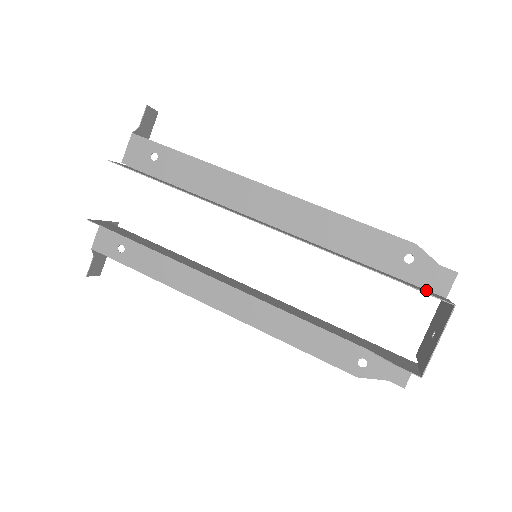
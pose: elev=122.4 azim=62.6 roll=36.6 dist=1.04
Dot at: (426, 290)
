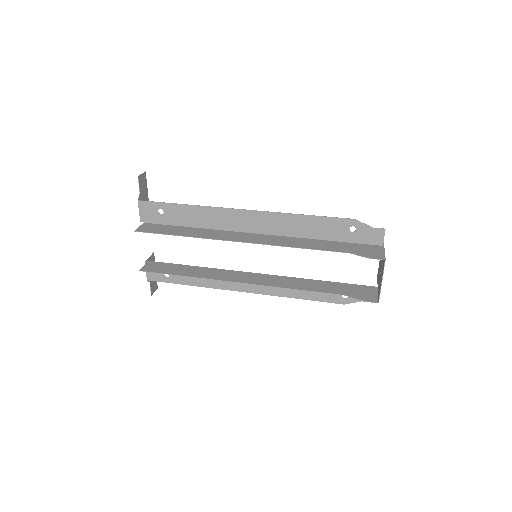
Dot at: (369, 246)
